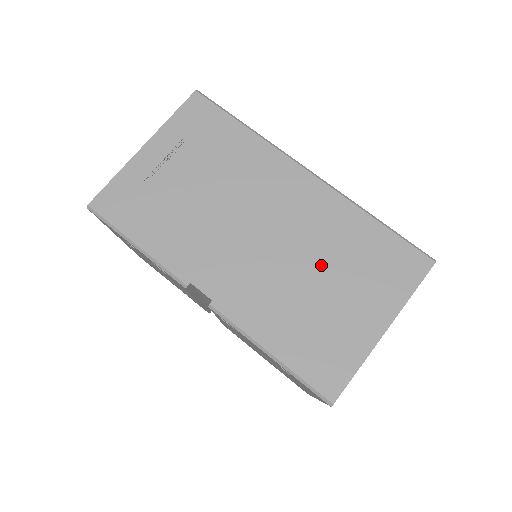
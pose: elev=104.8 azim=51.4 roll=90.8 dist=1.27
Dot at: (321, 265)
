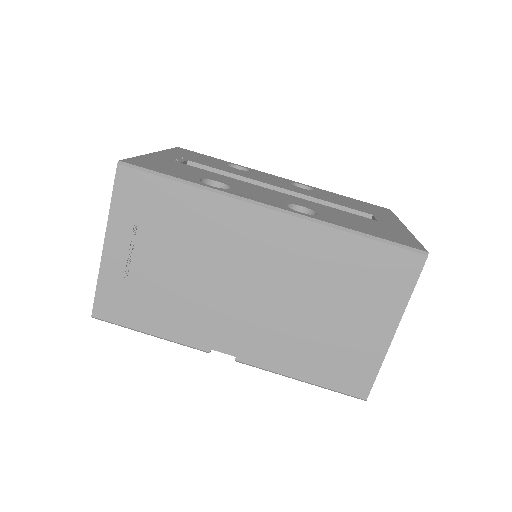
Dot at: (317, 297)
